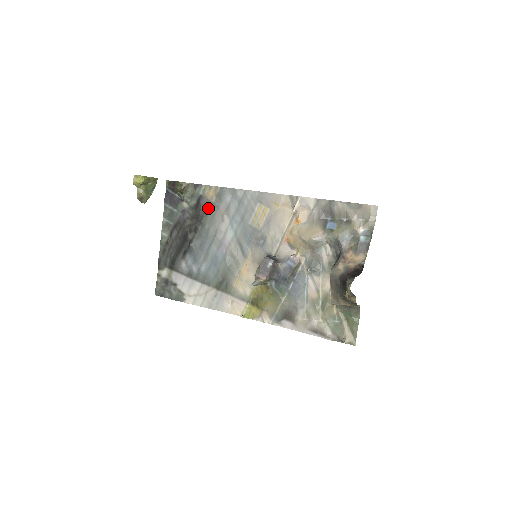
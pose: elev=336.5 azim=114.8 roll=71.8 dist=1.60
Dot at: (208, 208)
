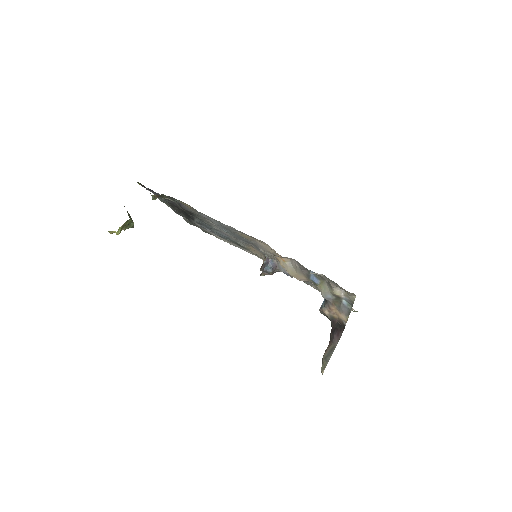
Dot at: occluded
